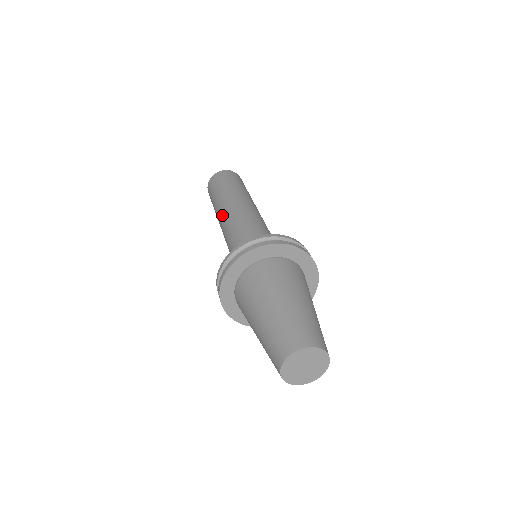
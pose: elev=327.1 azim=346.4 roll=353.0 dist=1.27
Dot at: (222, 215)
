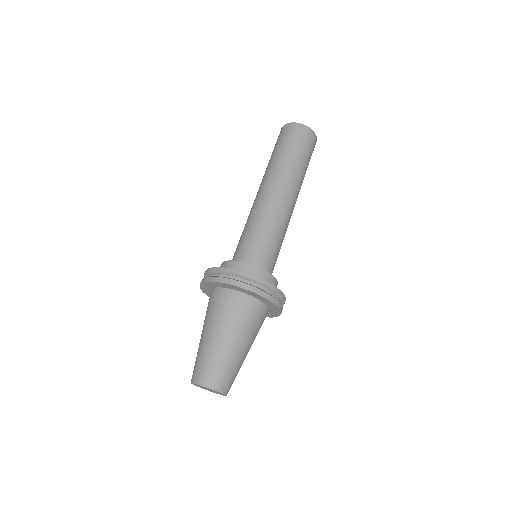
Dot at: (262, 190)
